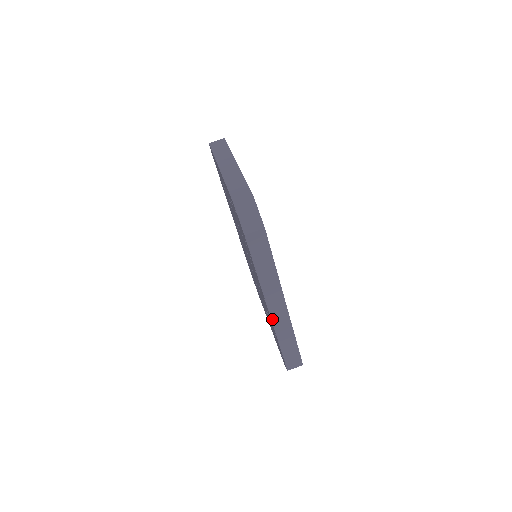
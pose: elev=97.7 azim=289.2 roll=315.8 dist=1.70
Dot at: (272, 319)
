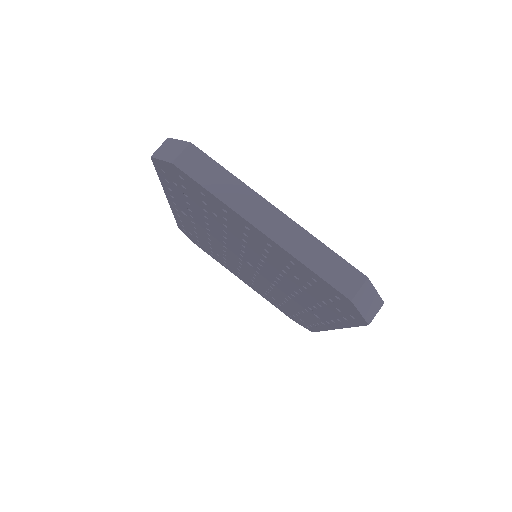
Dot at: (331, 329)
